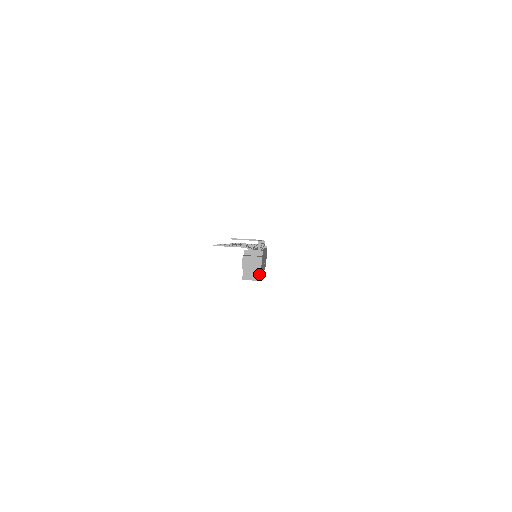
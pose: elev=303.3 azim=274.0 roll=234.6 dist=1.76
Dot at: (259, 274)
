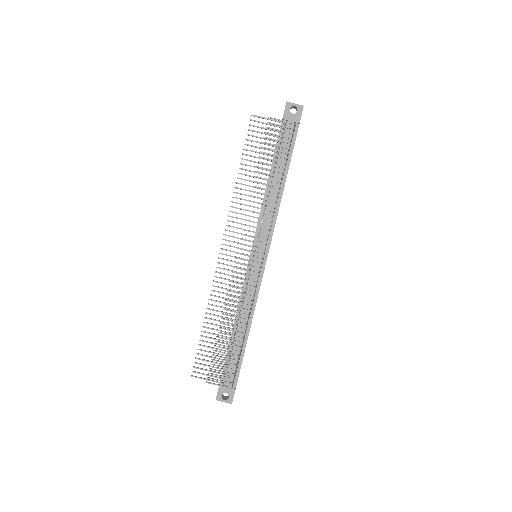
Dot at: occluded
